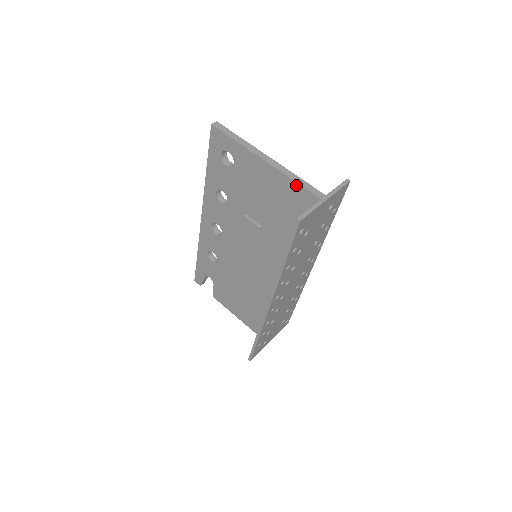
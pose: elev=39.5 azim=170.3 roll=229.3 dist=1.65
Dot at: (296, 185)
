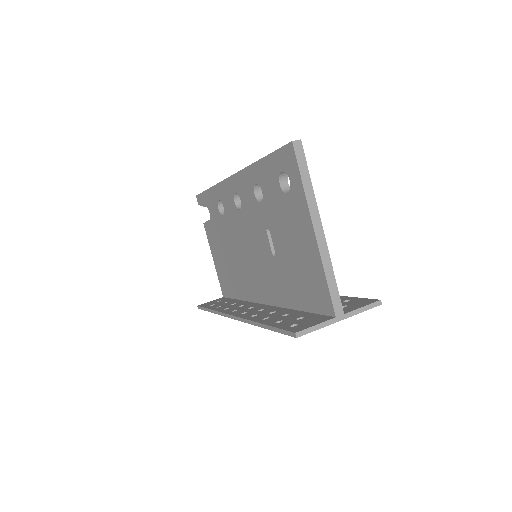
Dot at: (325, 282)
